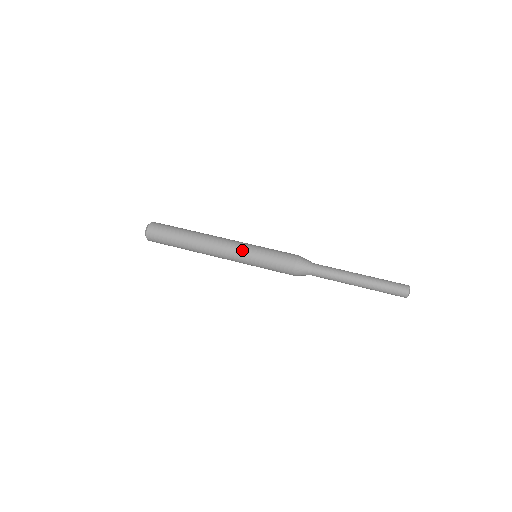
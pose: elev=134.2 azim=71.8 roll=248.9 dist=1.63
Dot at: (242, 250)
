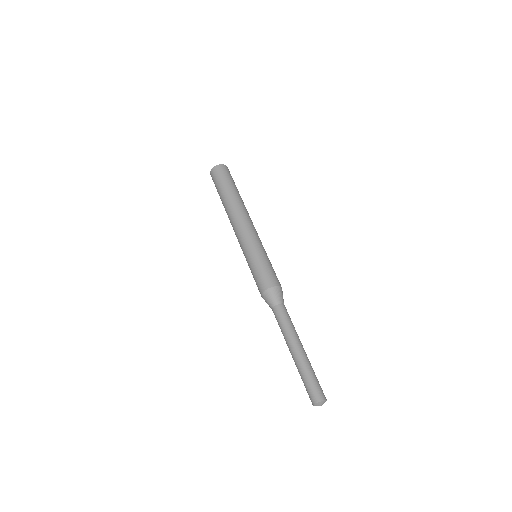
Dot at: (250, 240)
